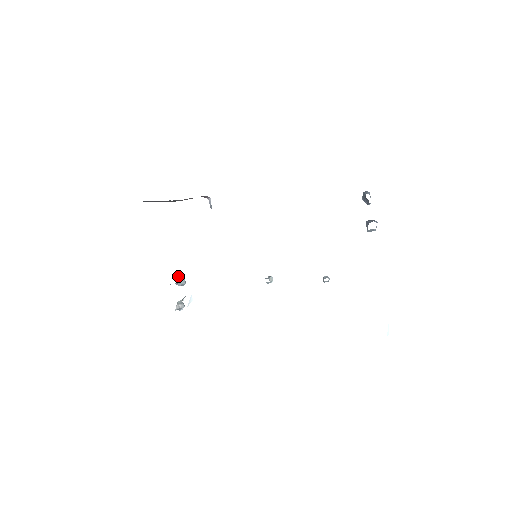
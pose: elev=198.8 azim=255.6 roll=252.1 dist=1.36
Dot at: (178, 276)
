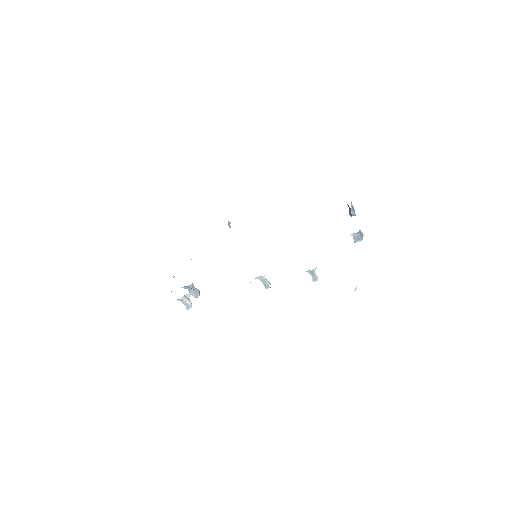
Dot at: occluded
